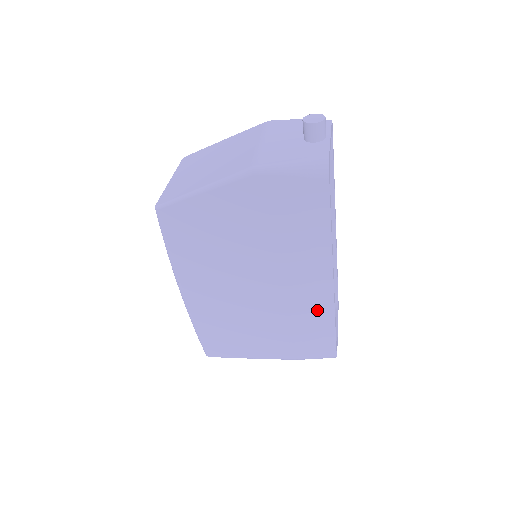
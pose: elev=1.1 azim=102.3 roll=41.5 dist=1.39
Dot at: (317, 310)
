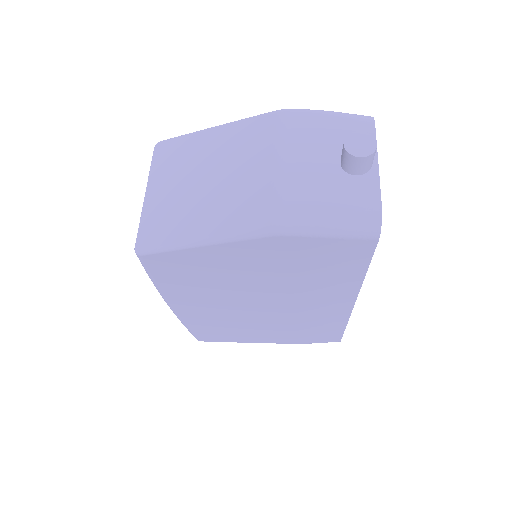
Dot at: (329, 320)
